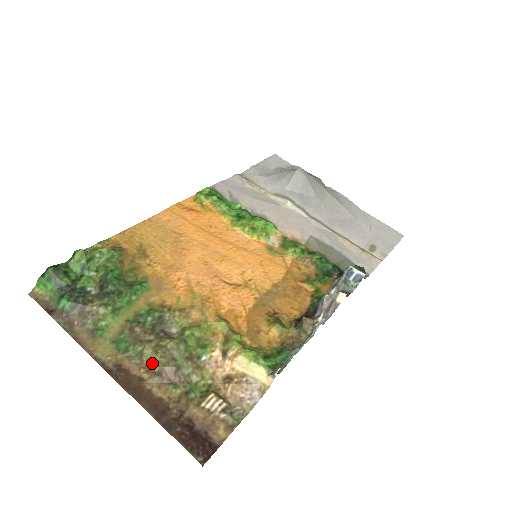
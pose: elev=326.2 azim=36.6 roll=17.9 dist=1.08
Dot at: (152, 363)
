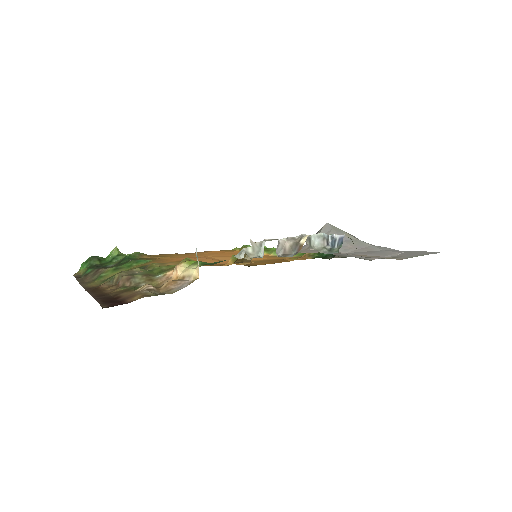
Dot at: (117, 280)
